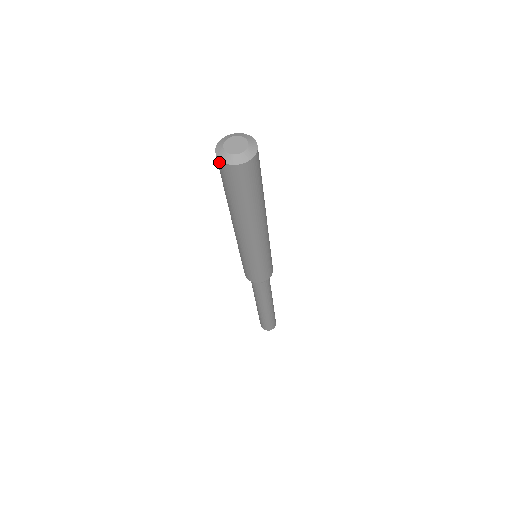
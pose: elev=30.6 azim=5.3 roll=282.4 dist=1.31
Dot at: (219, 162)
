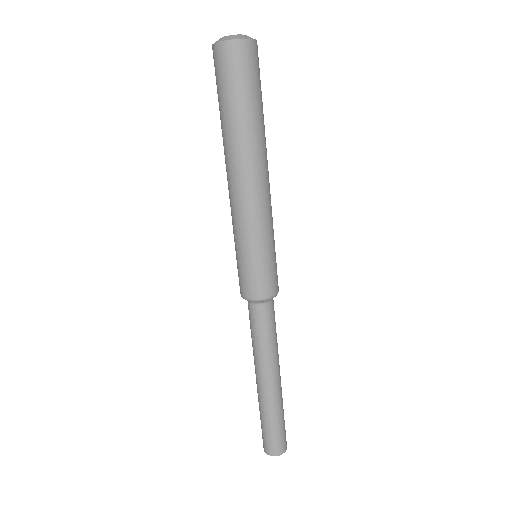
Dot at: (222, 46)
